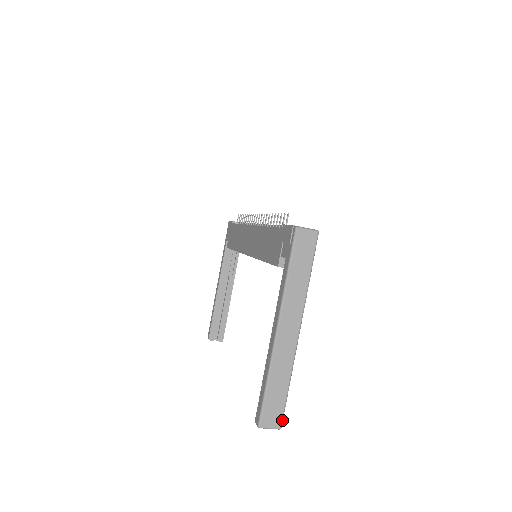
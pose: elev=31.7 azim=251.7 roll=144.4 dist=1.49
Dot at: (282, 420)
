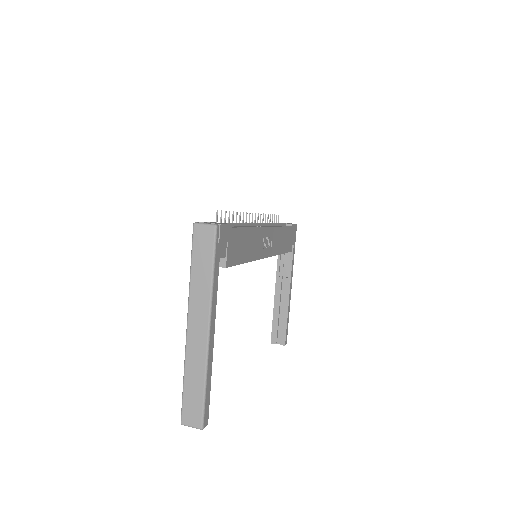
Dot at: (202, 420)
